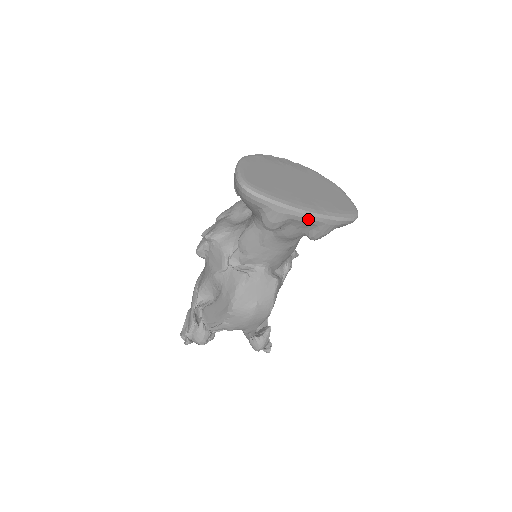
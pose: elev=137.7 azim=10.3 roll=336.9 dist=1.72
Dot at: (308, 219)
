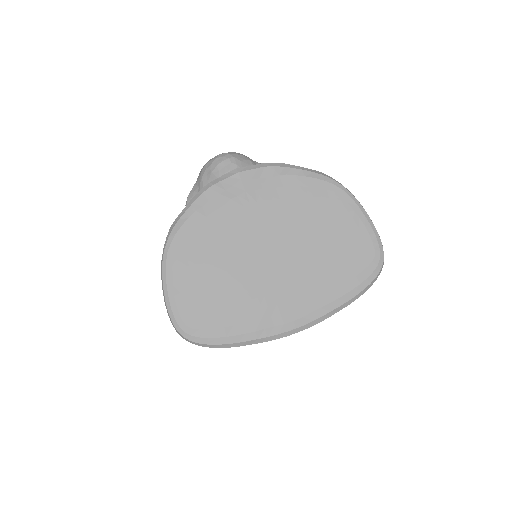
Dot at: (297, 332)
